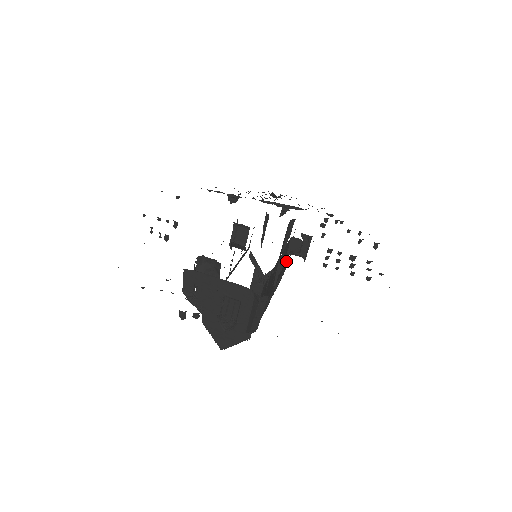
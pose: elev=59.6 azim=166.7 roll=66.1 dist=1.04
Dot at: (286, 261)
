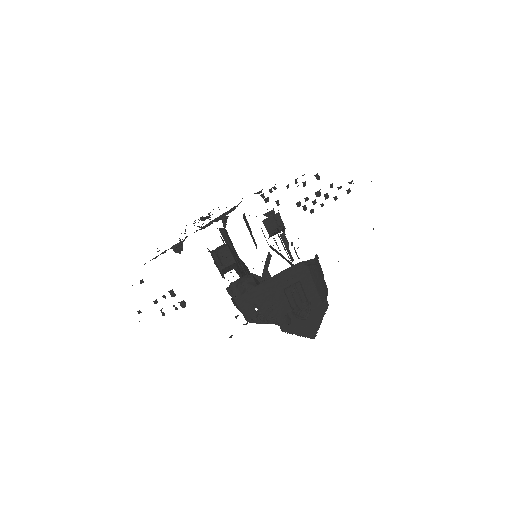
Dot at: occluded
